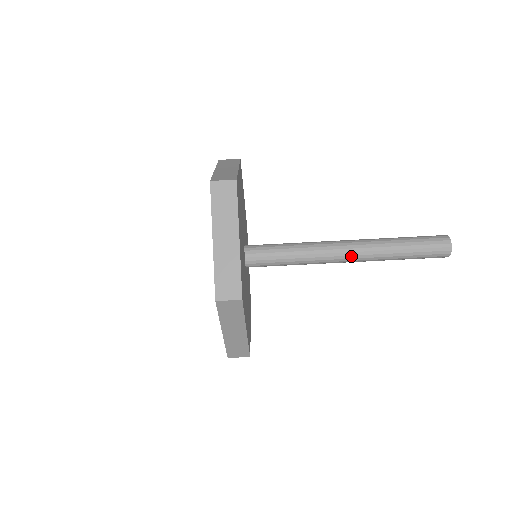
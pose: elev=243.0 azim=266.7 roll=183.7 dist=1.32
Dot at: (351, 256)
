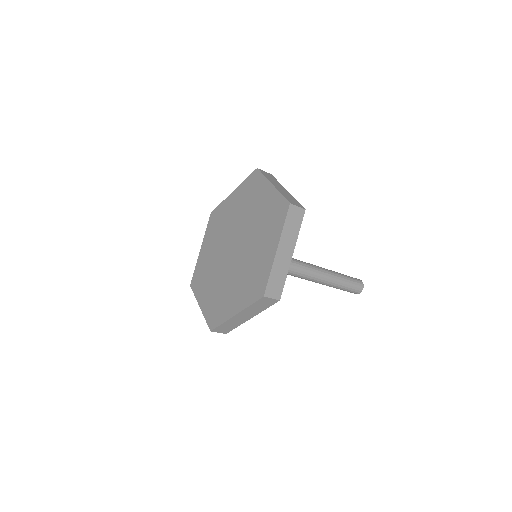
Dot at: (314, 278)
